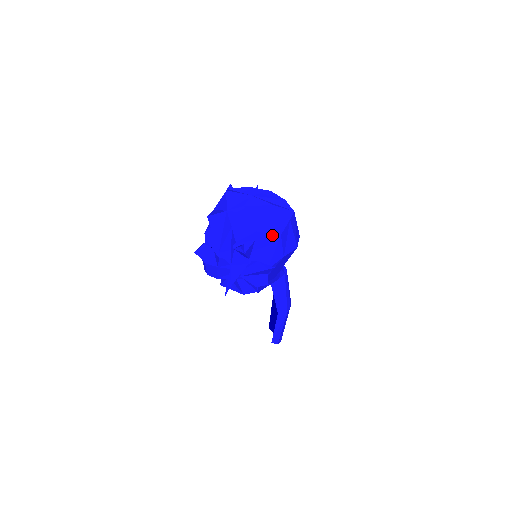
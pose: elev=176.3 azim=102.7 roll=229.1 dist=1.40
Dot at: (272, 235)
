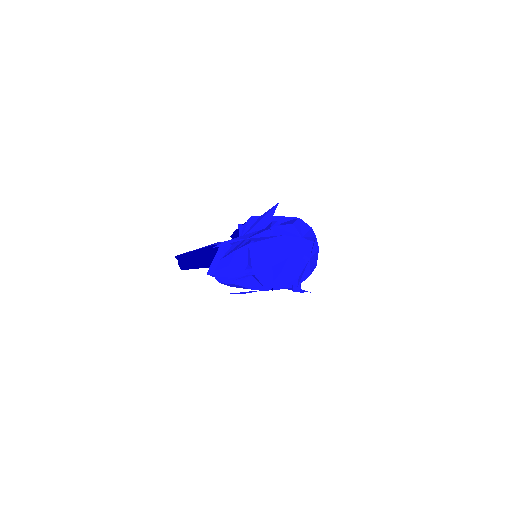
Dot at: (313, 269)
